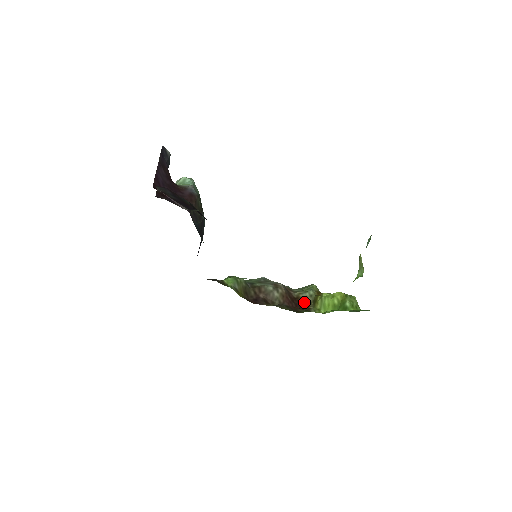
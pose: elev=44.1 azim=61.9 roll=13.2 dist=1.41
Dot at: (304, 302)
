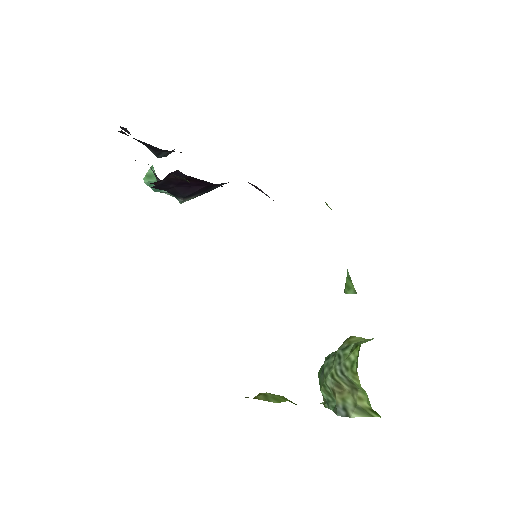
Dot at: occluded
